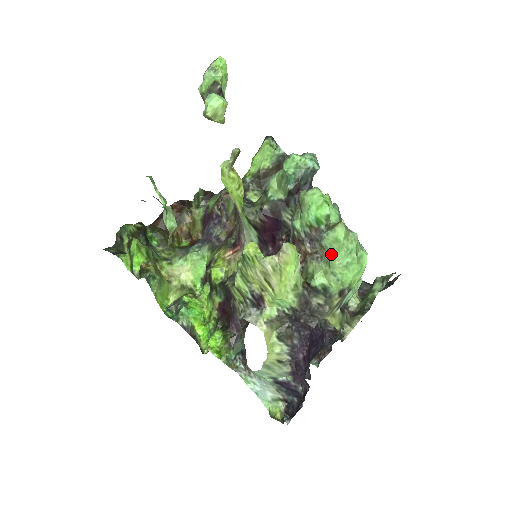
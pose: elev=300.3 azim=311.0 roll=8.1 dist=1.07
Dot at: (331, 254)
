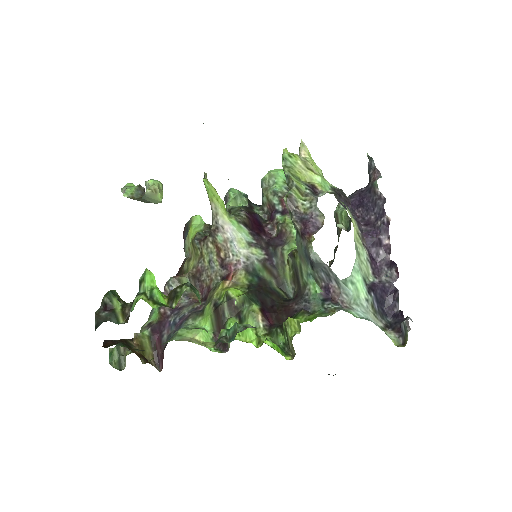
Dot at: occluded
